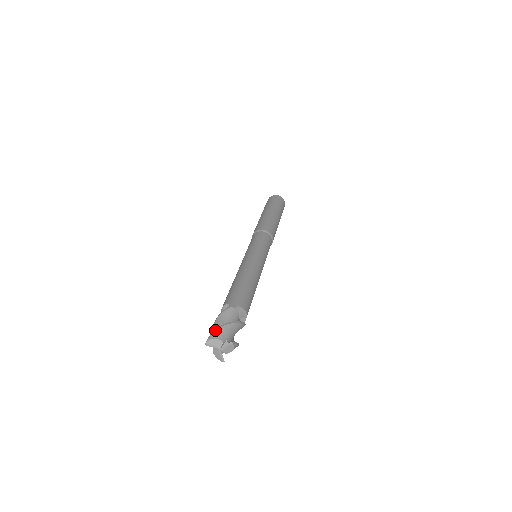
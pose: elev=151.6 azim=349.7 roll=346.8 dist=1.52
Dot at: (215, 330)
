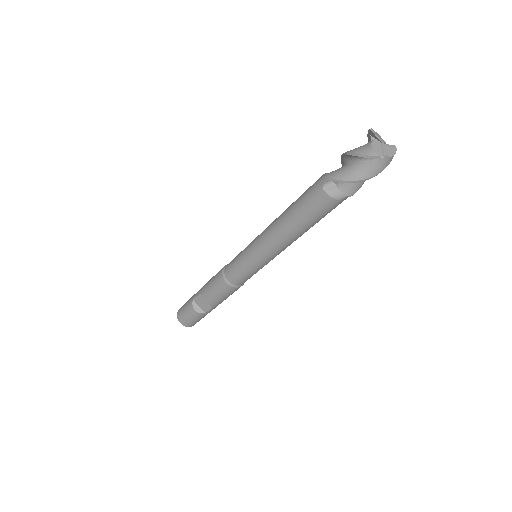
Dot at: occluded
